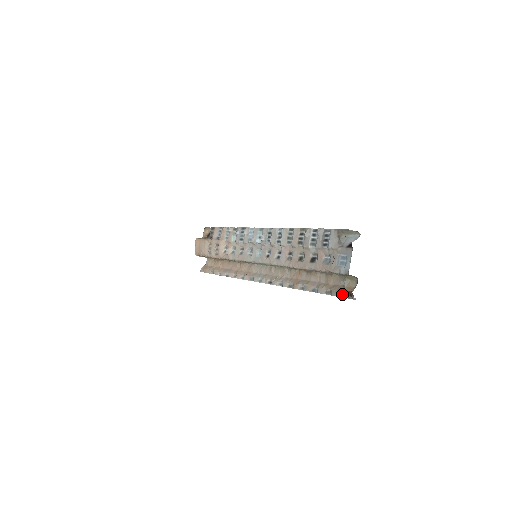
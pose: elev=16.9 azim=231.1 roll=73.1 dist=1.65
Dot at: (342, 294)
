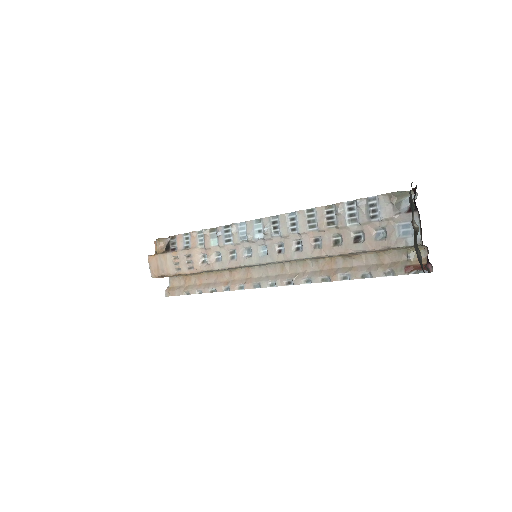
Dot at: (410, 270)
